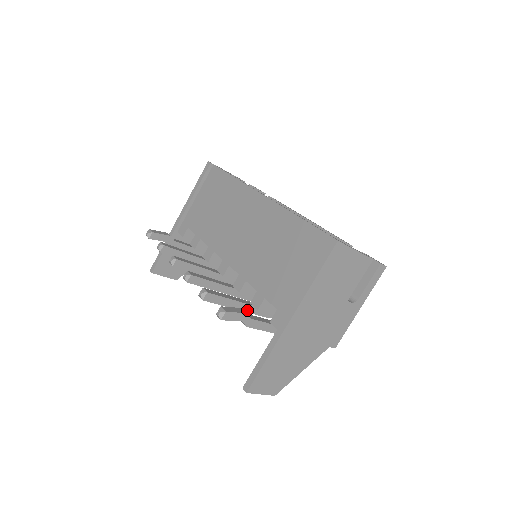
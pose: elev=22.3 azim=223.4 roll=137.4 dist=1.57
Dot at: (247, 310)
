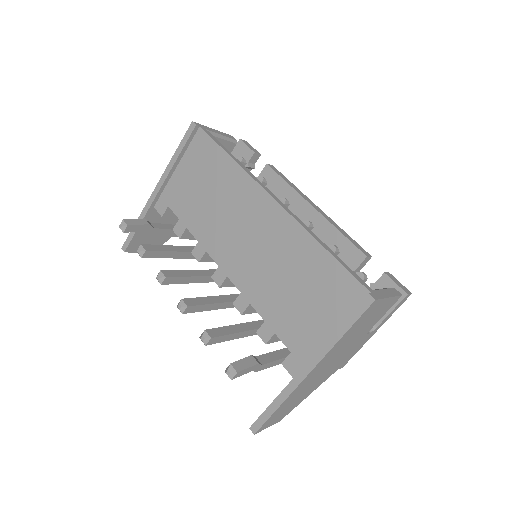
Dot at: (250, 334)
